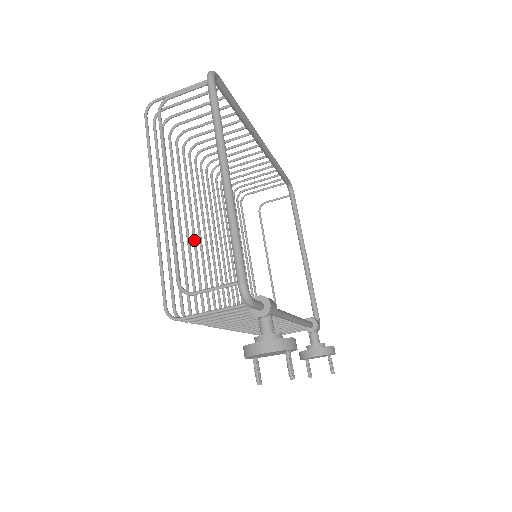
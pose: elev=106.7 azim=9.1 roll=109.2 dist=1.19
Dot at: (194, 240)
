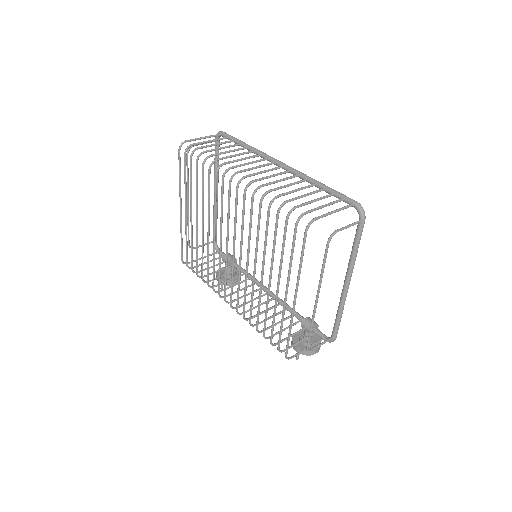
Dot at: occluded
